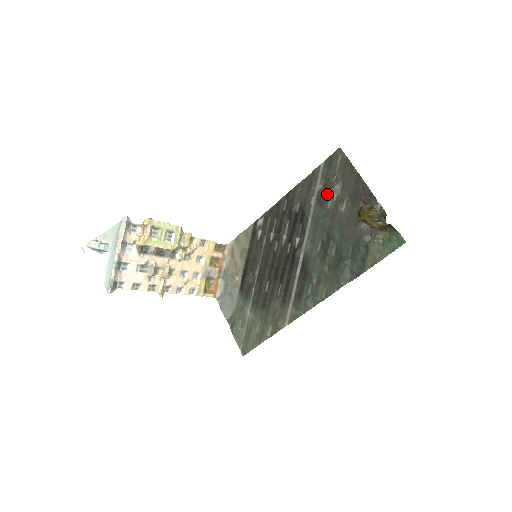
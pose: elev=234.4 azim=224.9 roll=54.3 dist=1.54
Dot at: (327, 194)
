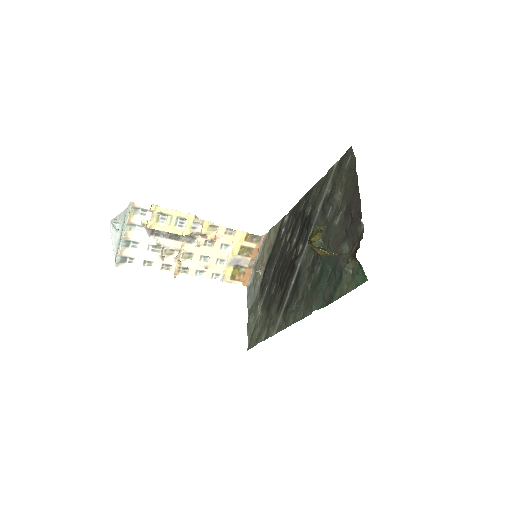
Dot at: (329, 201)
